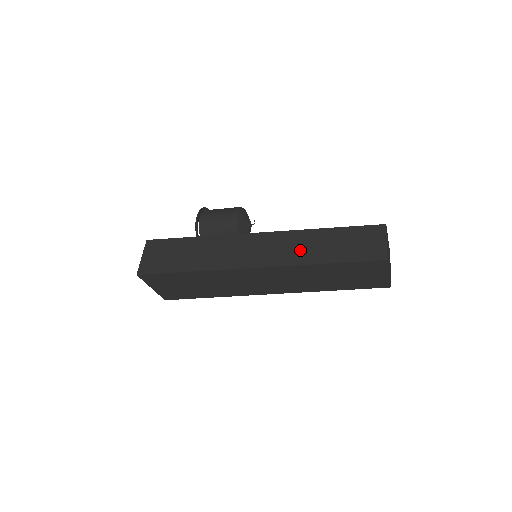
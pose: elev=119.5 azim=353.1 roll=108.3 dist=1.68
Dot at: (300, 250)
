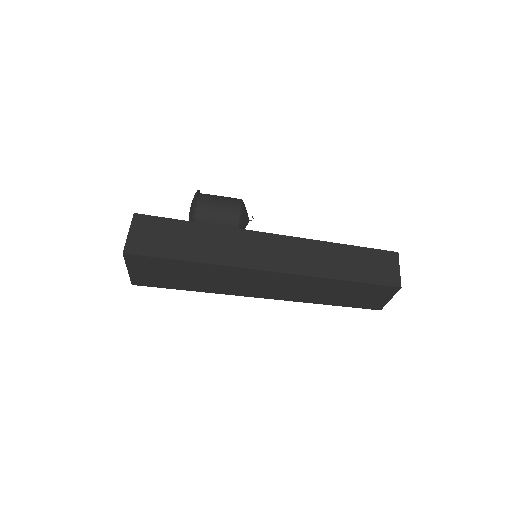
Dot at: (318, 261)
